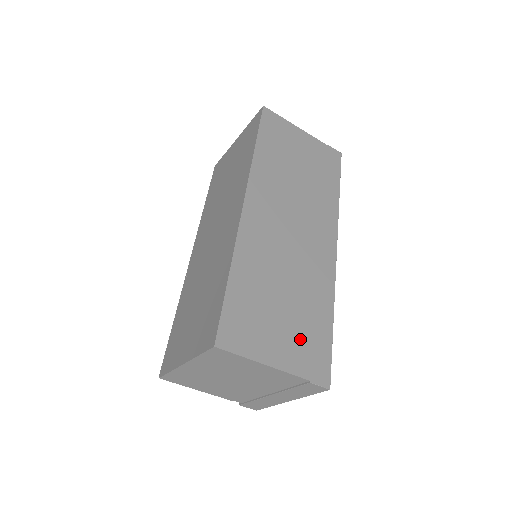
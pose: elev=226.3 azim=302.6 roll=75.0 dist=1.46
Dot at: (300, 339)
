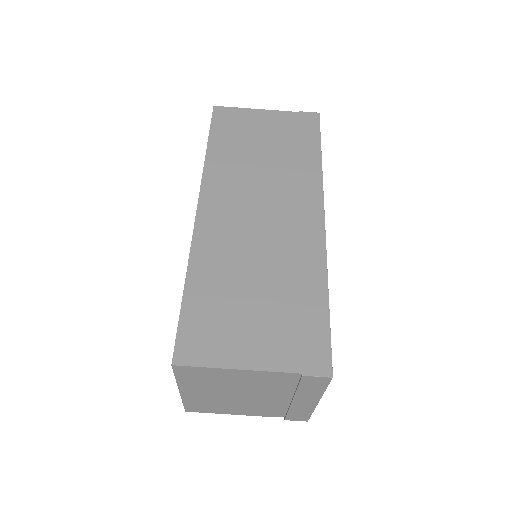
Dot at: (283, 329)
